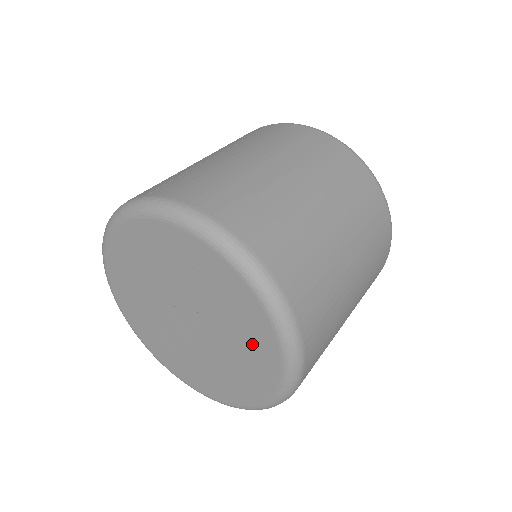
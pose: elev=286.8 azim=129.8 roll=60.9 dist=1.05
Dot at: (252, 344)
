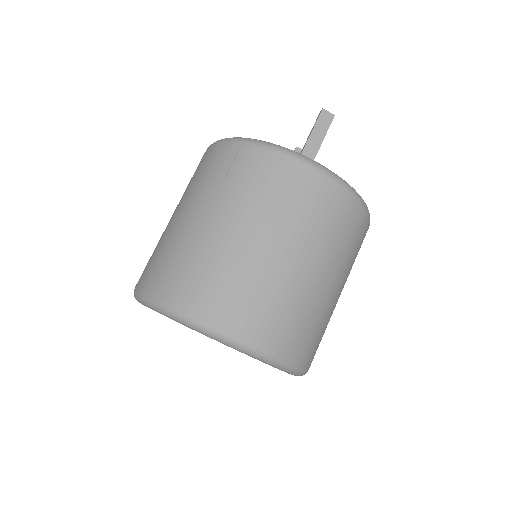
Dot at: occluded
